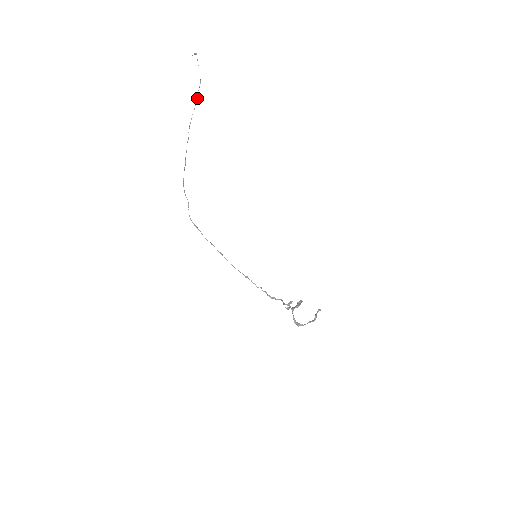
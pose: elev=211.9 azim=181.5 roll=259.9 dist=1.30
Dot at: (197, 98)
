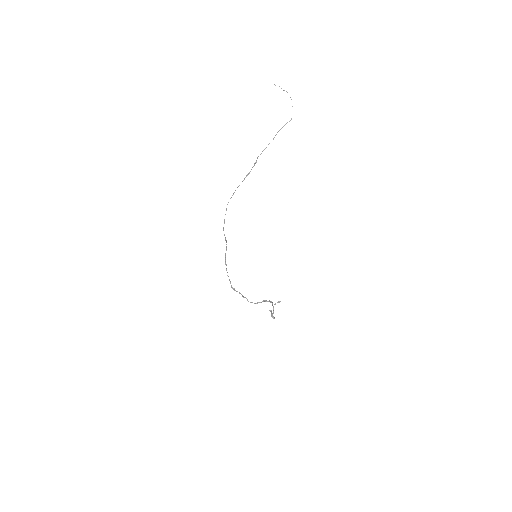
Dot at: occluded
